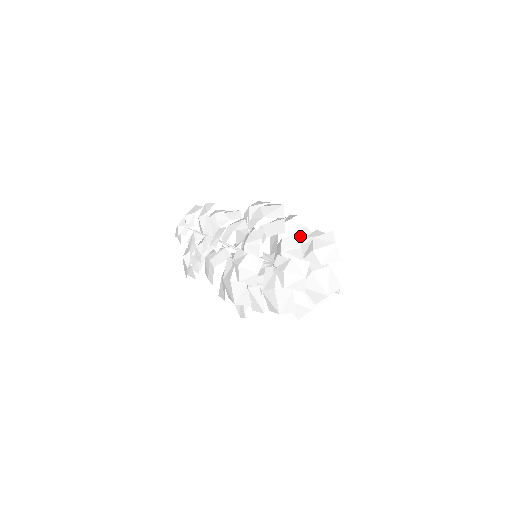
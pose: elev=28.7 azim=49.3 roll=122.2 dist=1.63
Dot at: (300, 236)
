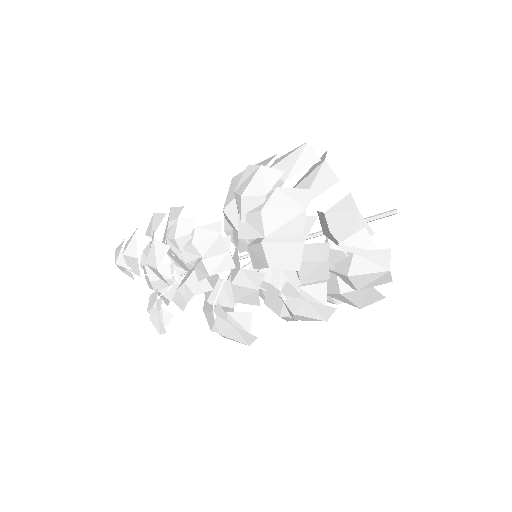
Dot at: (337, 208)
